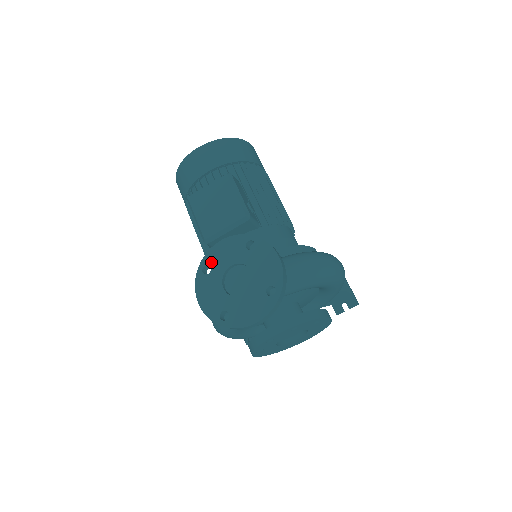
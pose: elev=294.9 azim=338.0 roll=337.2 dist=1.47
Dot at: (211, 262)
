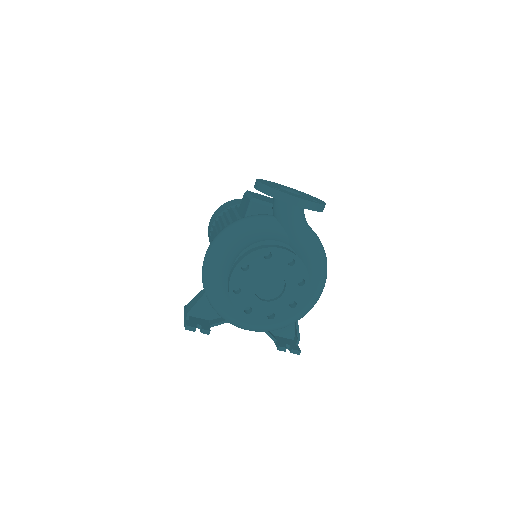
Dot at: (273, 183)
